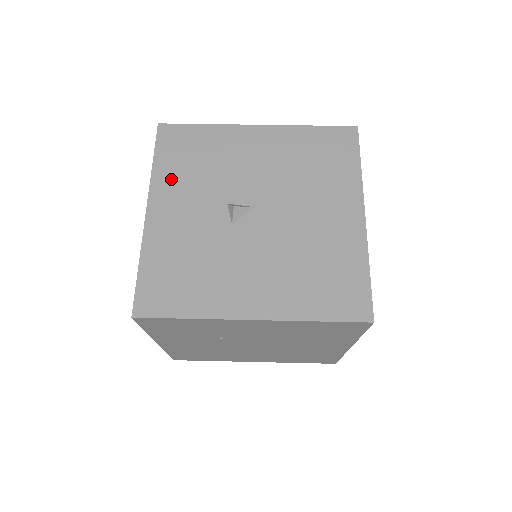
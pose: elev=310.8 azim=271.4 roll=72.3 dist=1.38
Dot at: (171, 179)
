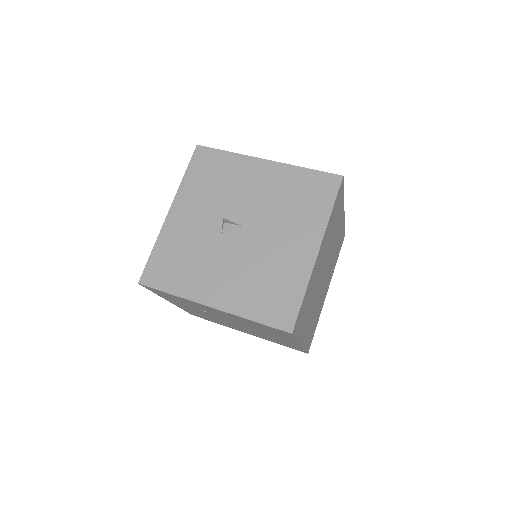
Dot at: (192, 191)
